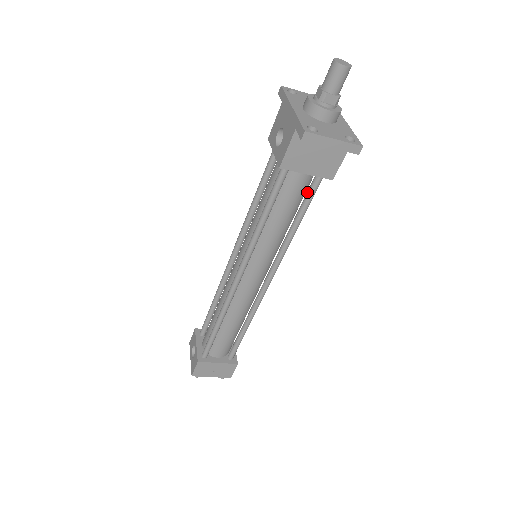
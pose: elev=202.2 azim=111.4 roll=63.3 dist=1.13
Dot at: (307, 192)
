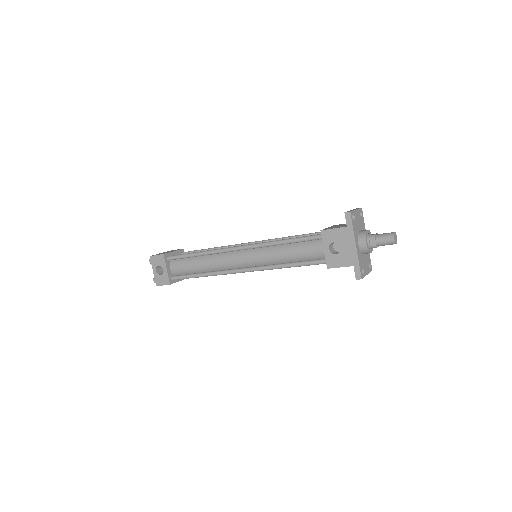
Dot at: occluded
